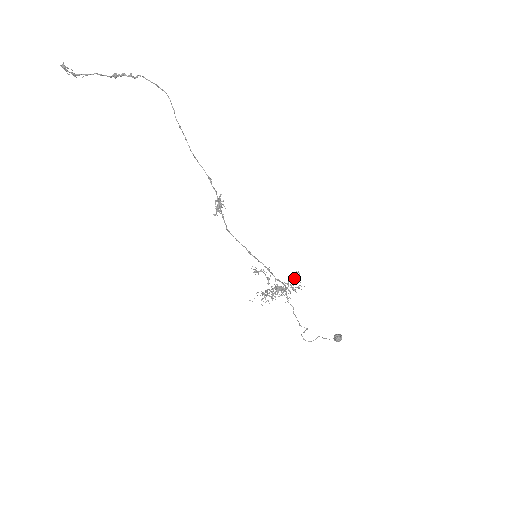
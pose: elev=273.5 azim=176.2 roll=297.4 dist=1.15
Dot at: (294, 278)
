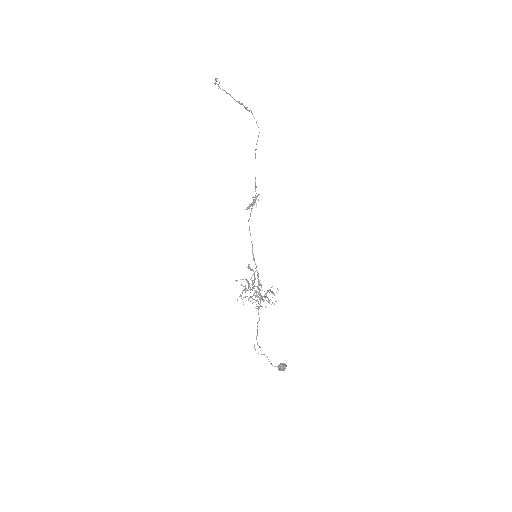
Dot at: (273, 292)
